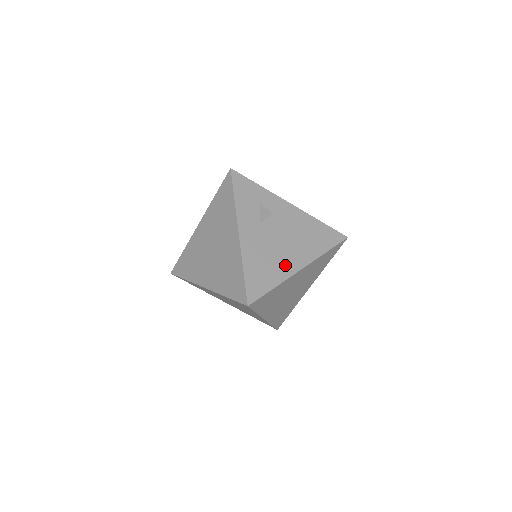
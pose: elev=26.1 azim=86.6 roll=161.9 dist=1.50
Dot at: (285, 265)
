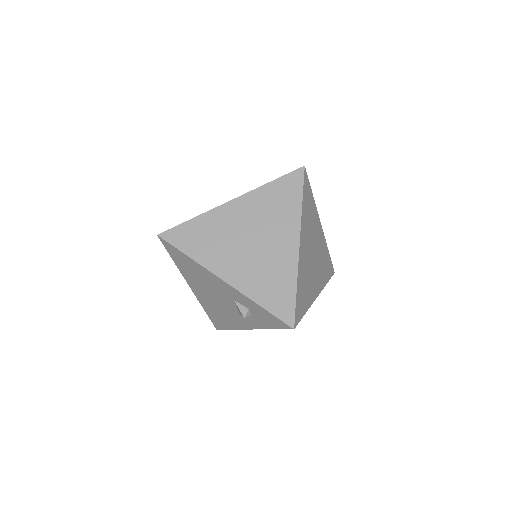
Dot at: occluded
